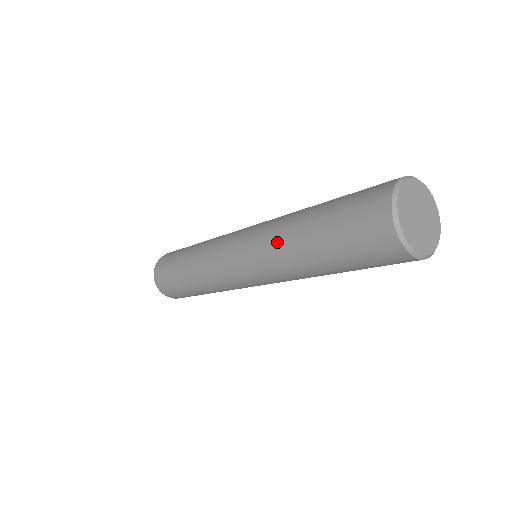
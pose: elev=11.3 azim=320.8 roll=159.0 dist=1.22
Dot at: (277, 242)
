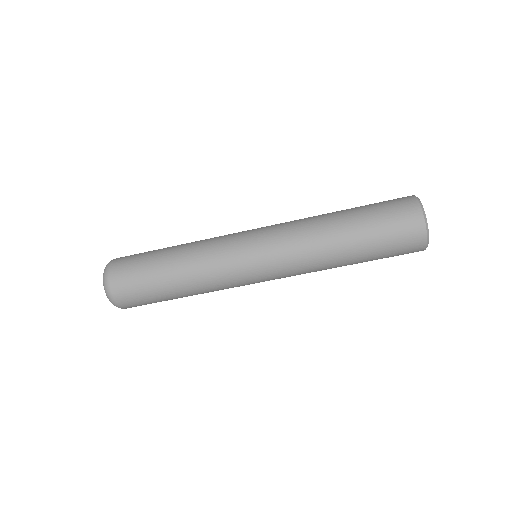
Dot at: occluded
